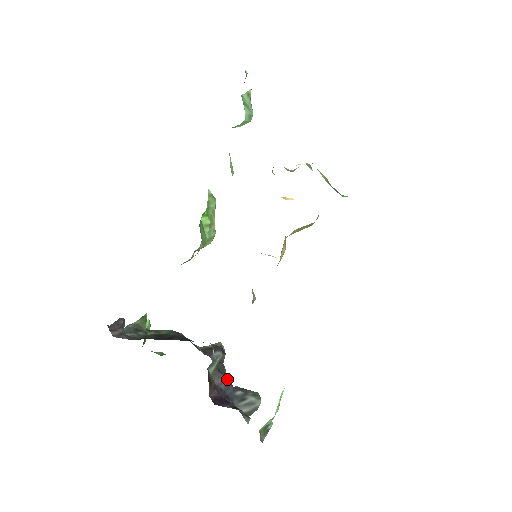
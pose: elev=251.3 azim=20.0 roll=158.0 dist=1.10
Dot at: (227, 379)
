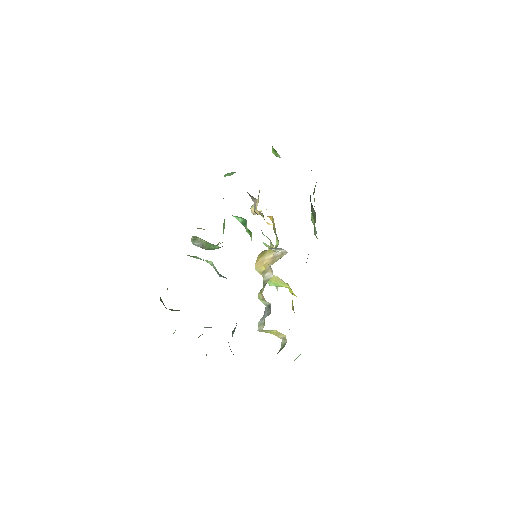
Dot at: occluded
